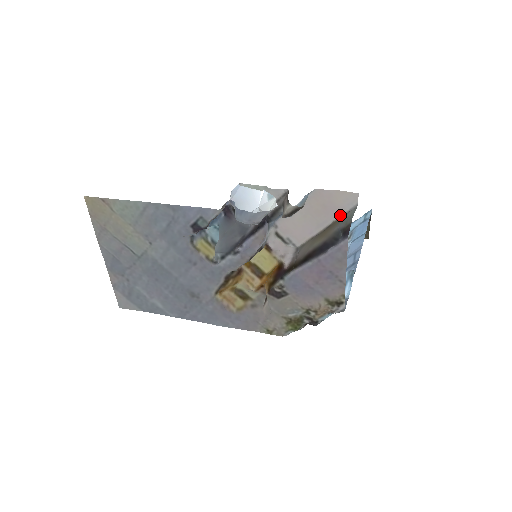
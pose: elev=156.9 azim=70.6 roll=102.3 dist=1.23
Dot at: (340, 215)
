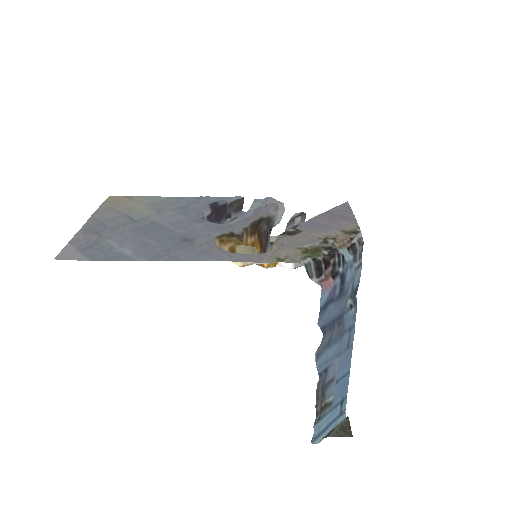
Dot at: occluded
